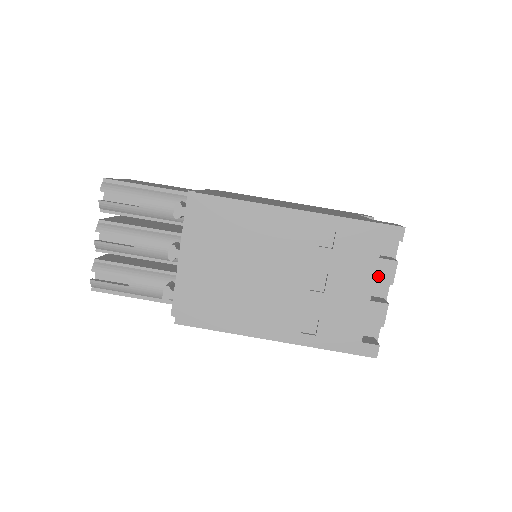
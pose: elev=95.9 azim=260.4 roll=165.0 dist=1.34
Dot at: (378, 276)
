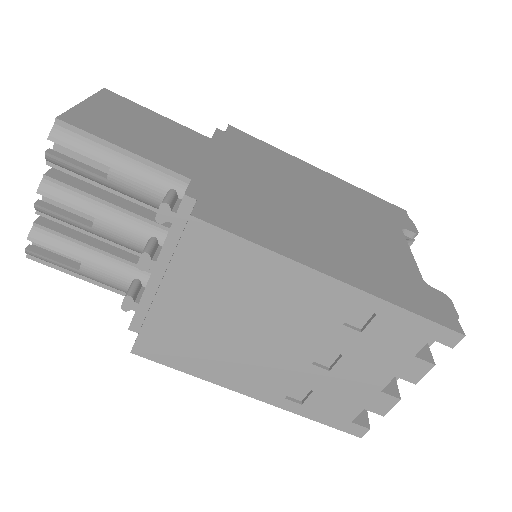
Dot at: (403, 372)
